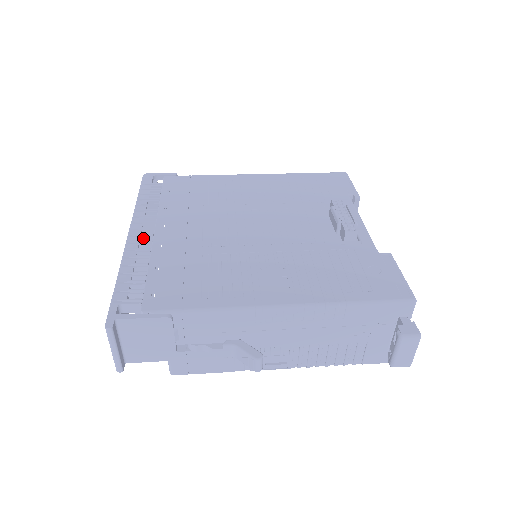
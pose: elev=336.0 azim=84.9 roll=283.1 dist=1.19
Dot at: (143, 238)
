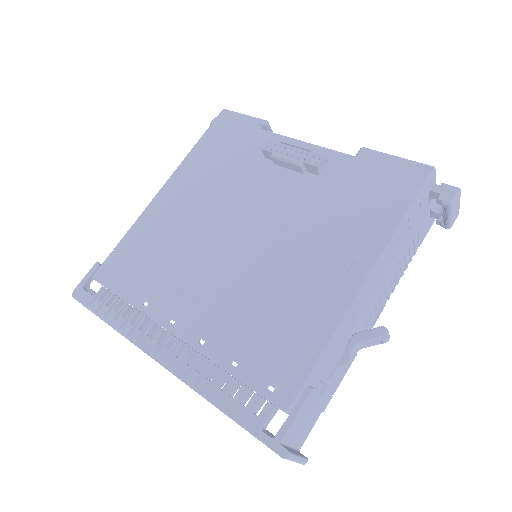
Dot at: (176, 352)
